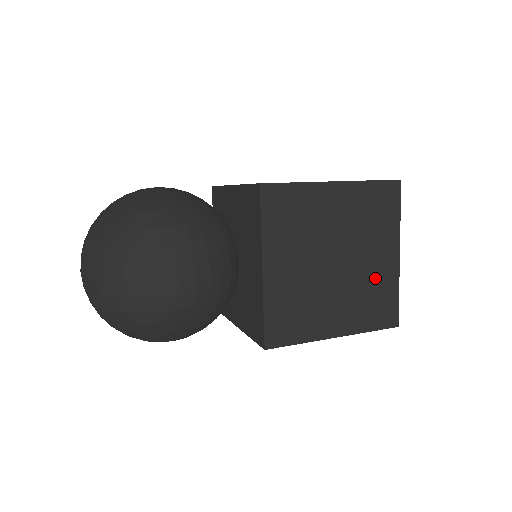
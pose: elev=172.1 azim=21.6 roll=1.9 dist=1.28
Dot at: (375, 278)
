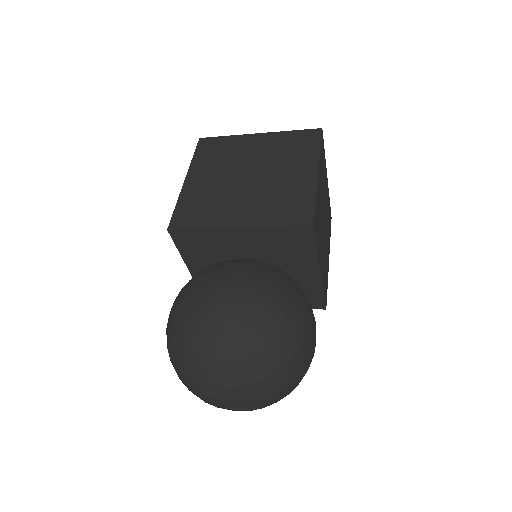
Dot at: (327, 205)
